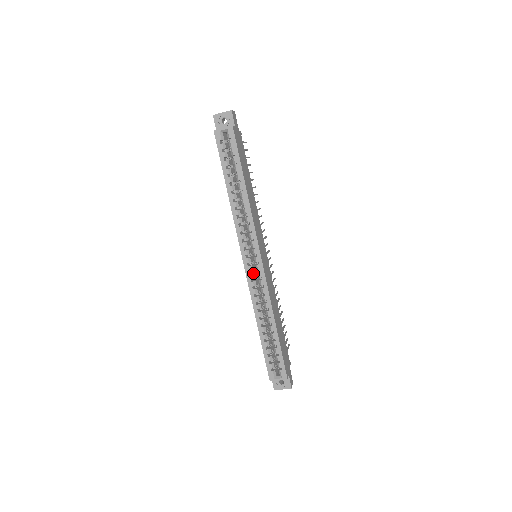
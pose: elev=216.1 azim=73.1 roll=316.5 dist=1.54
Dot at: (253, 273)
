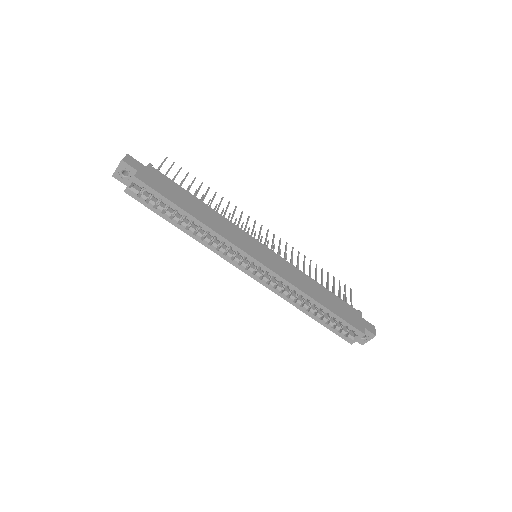
Dot at: (264, 277)
